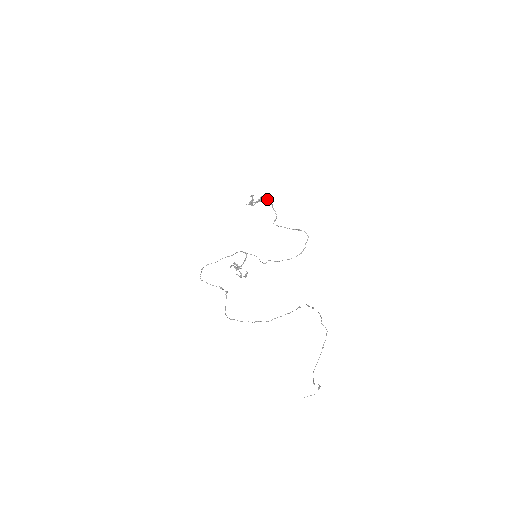
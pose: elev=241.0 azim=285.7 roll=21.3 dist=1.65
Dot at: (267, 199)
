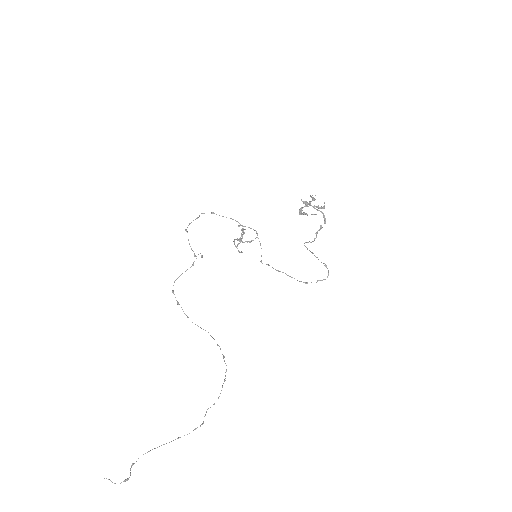
Dot at: (324, 215)
